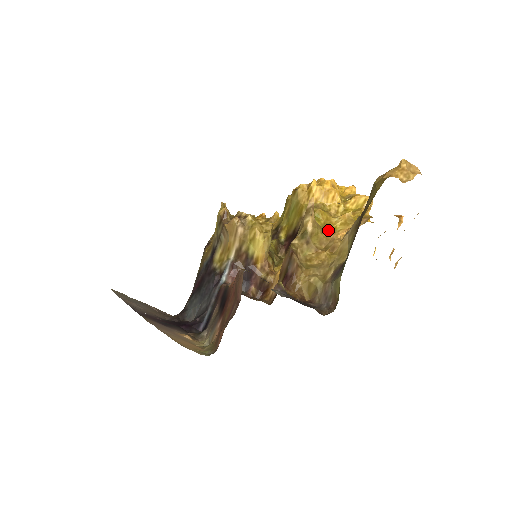
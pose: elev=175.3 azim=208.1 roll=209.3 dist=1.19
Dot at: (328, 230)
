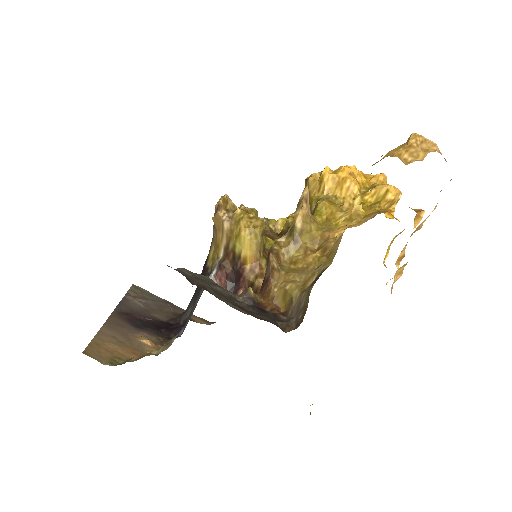
Dot at: (327, 227)
